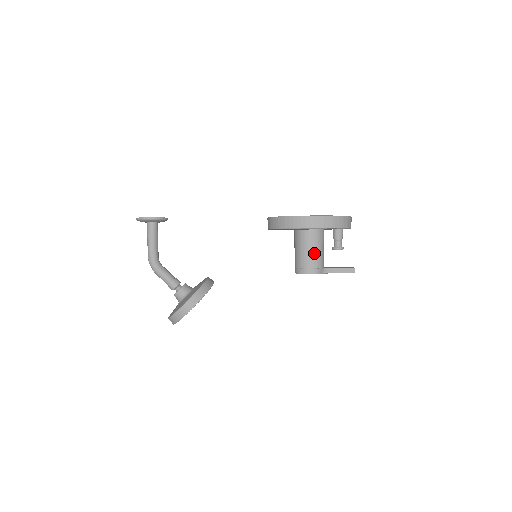
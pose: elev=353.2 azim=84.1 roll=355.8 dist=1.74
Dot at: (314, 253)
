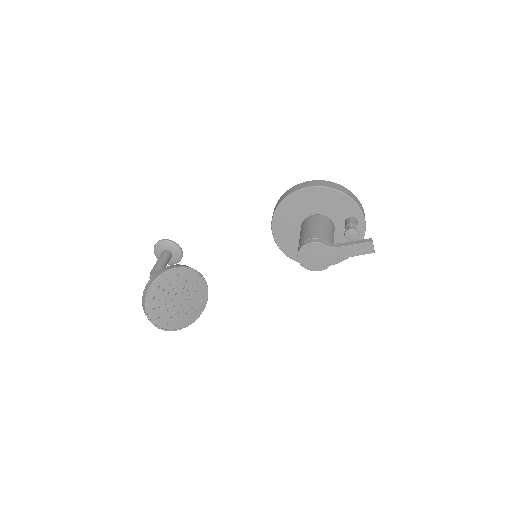
Dot at: (314, 229)
